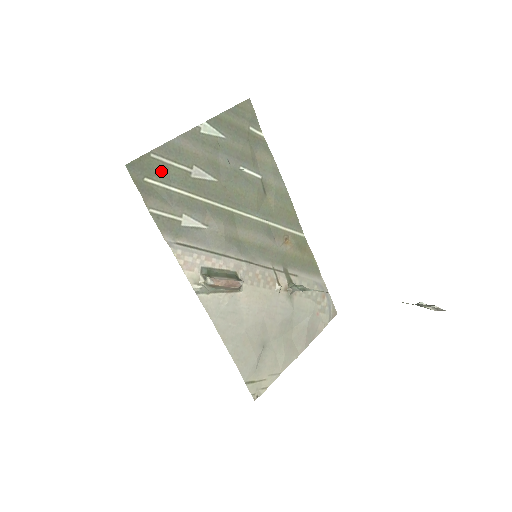
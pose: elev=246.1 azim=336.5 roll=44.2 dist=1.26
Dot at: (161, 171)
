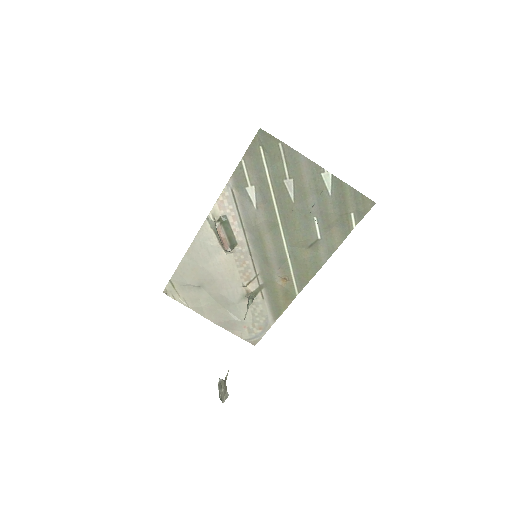
Dot at: (274, 156)
